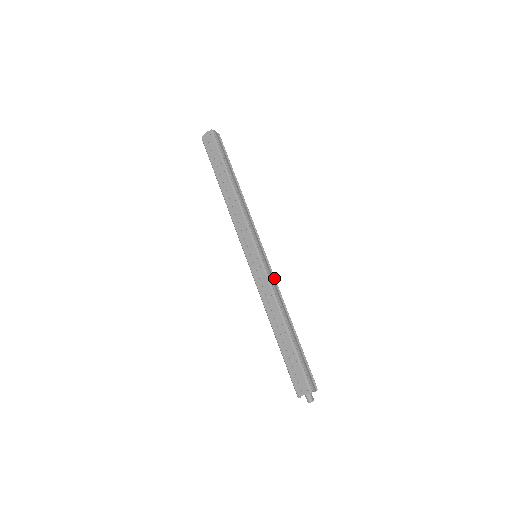
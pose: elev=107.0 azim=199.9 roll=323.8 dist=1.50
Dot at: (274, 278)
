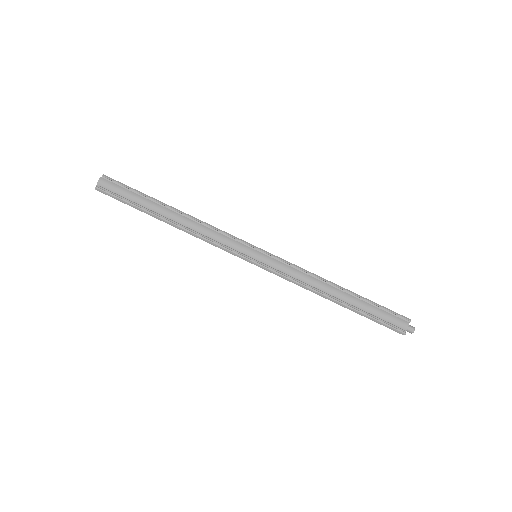
Dot at: (288, 264)
